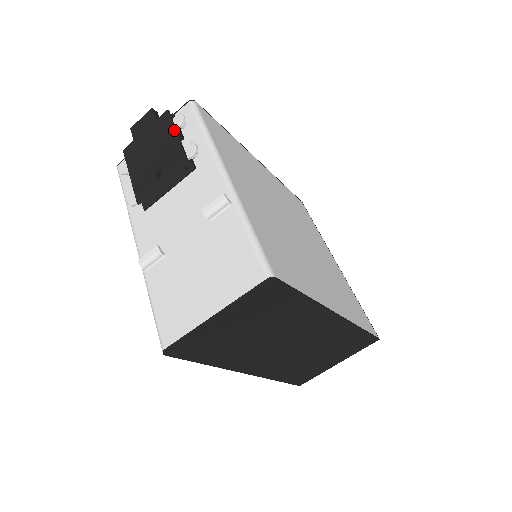
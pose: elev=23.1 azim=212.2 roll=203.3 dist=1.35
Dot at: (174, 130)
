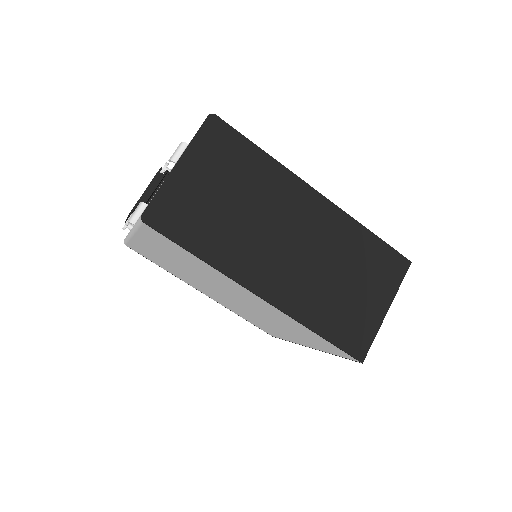
Dot at: occluded
